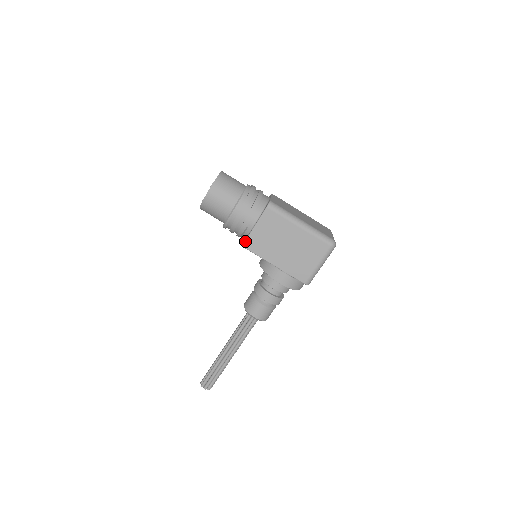
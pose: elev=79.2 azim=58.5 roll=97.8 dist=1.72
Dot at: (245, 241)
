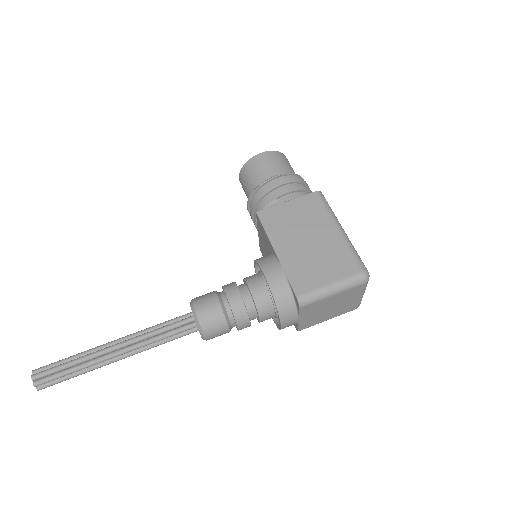
Dot at: (264, 209)
